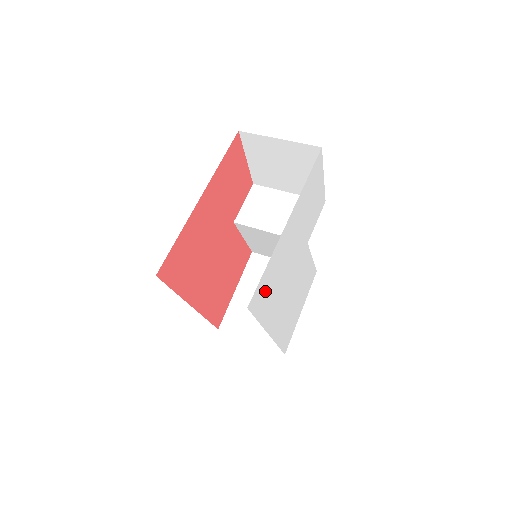
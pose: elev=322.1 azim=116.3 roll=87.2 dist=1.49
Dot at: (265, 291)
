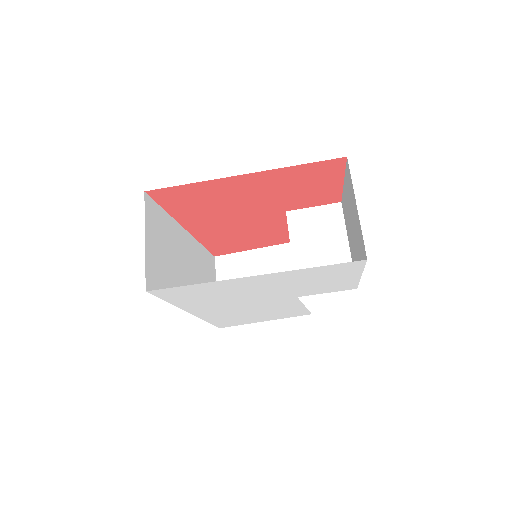
Dot at: (188, 294)
